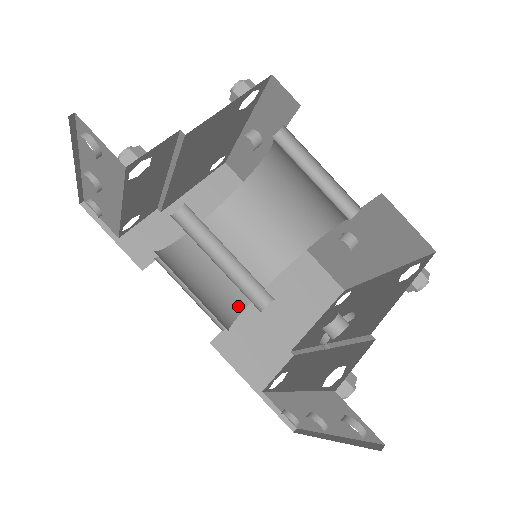
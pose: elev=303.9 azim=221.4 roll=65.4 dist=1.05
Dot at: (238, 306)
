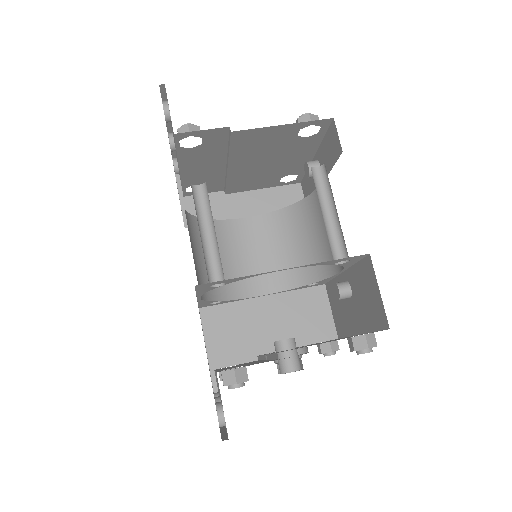
Dot at: (236, 294)
